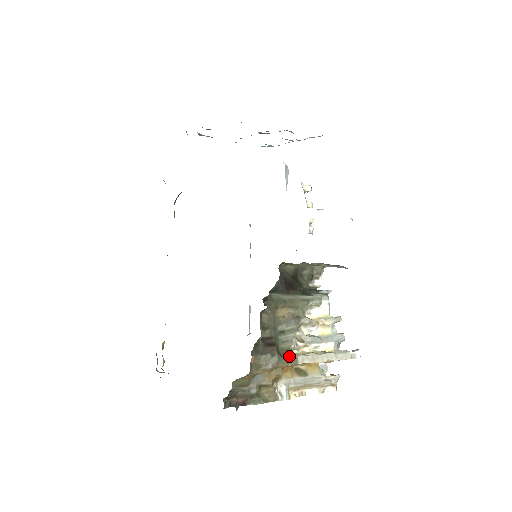
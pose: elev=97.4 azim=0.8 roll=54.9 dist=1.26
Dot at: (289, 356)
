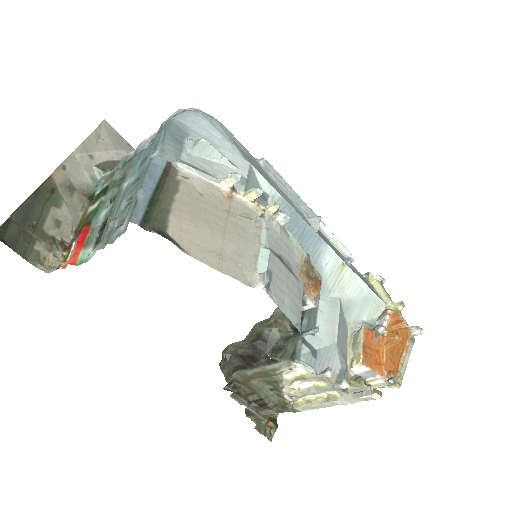
Dot at: (287, 409)
